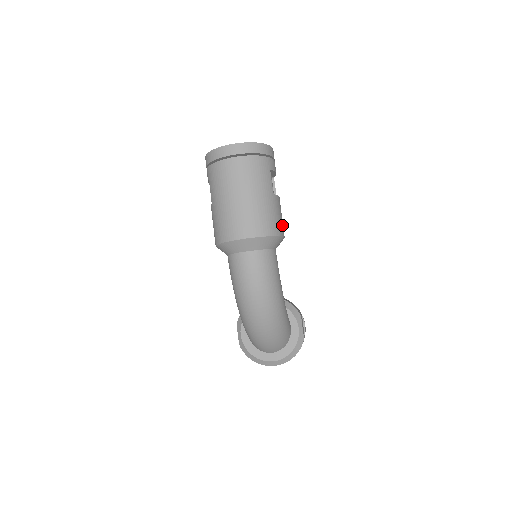
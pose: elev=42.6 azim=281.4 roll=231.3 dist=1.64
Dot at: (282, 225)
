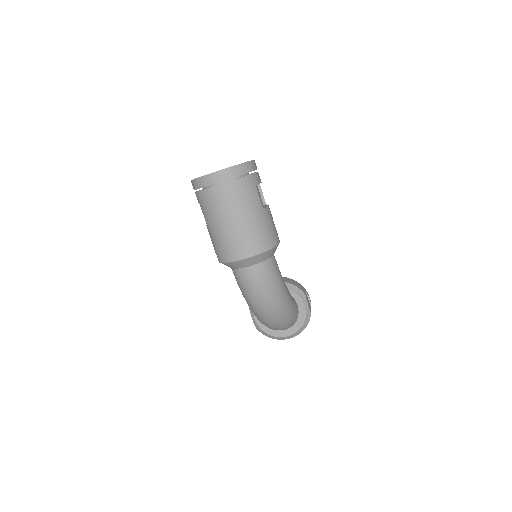
Dot at: (276, 233)
